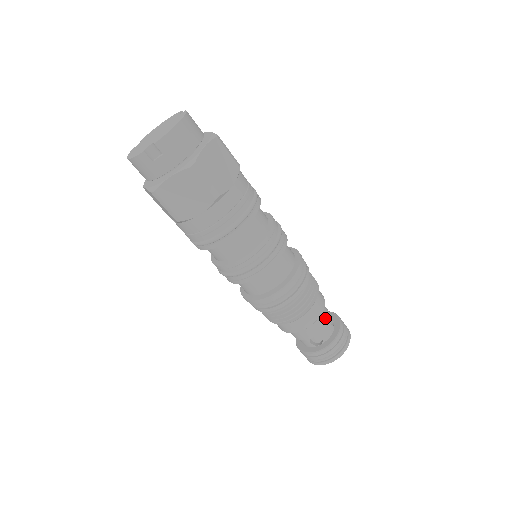
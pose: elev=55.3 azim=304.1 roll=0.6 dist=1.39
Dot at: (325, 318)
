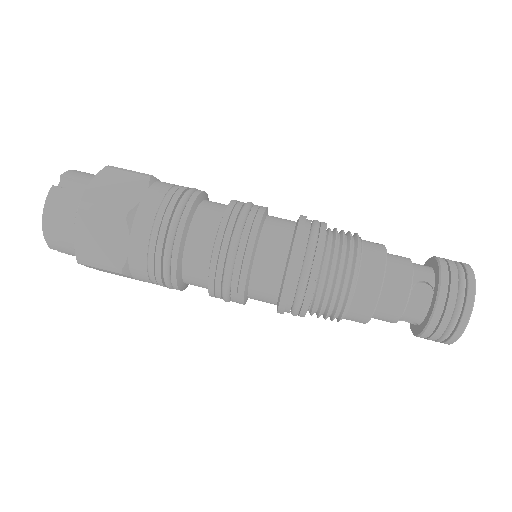
Dot at: (396, 302)
